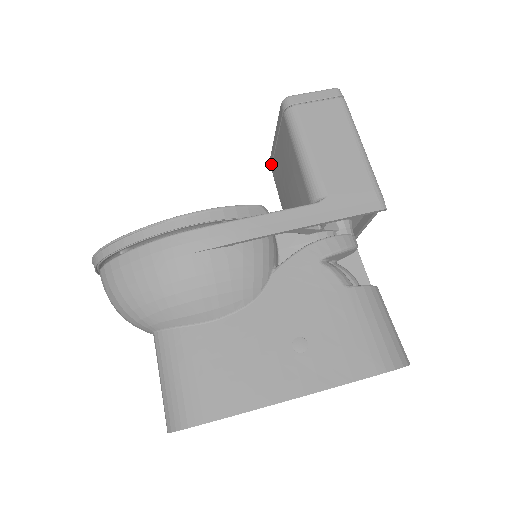
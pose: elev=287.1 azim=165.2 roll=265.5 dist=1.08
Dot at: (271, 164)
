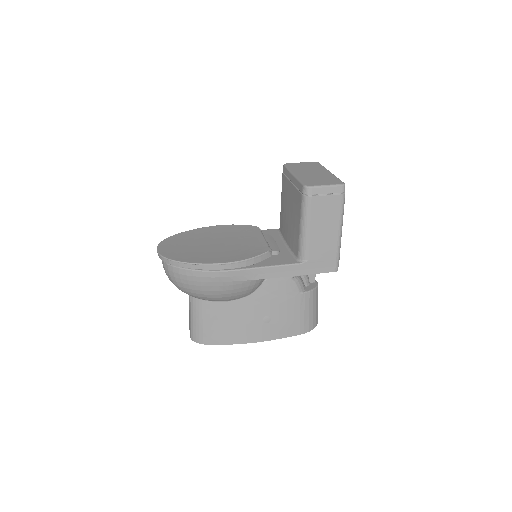
Dot at: (283, 173)
